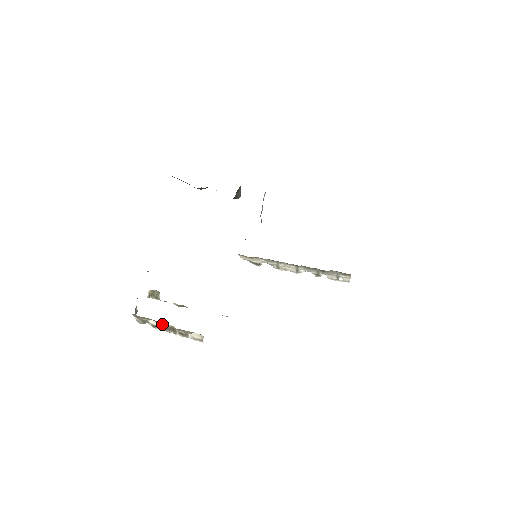
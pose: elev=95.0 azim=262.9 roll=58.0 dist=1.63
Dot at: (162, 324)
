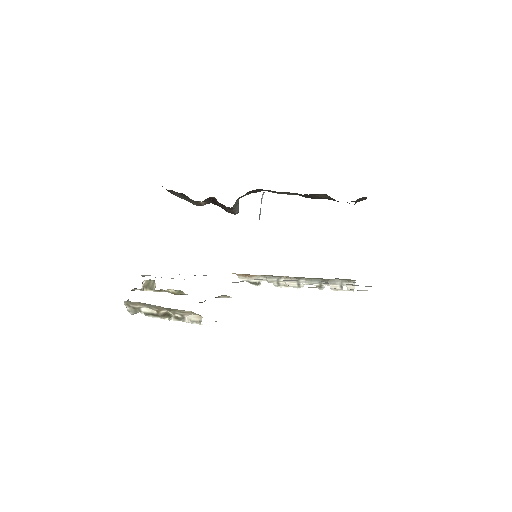
Dot at: (156, 308)
